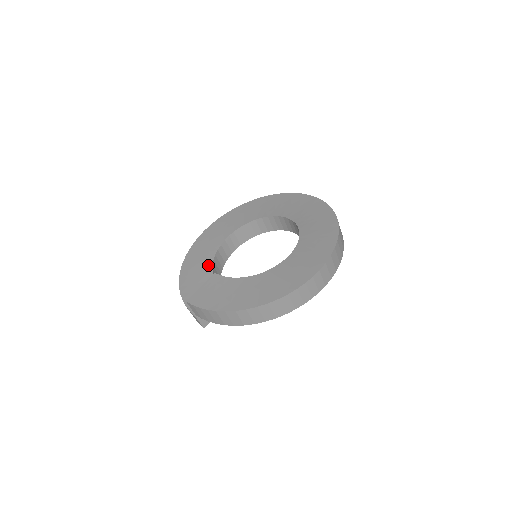
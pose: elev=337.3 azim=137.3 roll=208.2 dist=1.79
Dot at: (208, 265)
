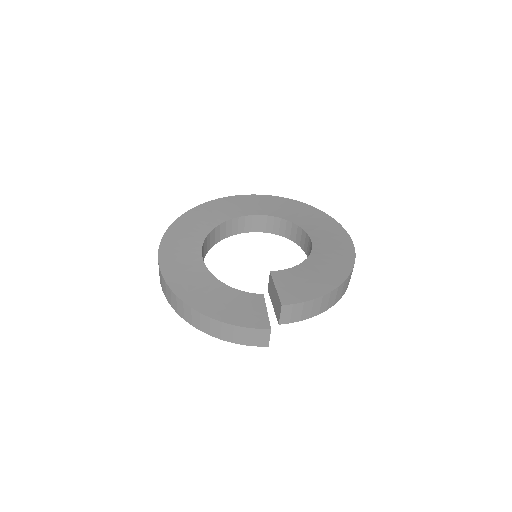
Dot at: (216, 283)
